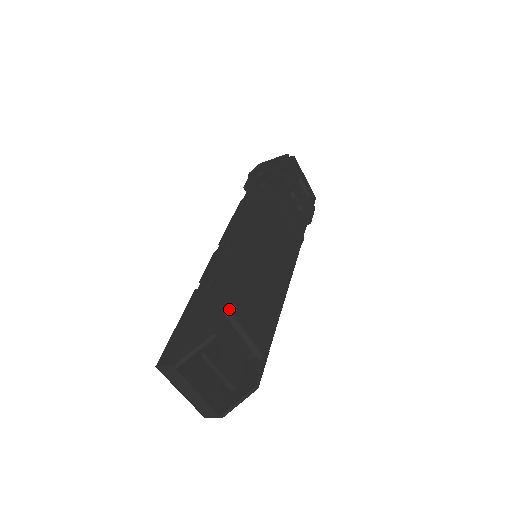
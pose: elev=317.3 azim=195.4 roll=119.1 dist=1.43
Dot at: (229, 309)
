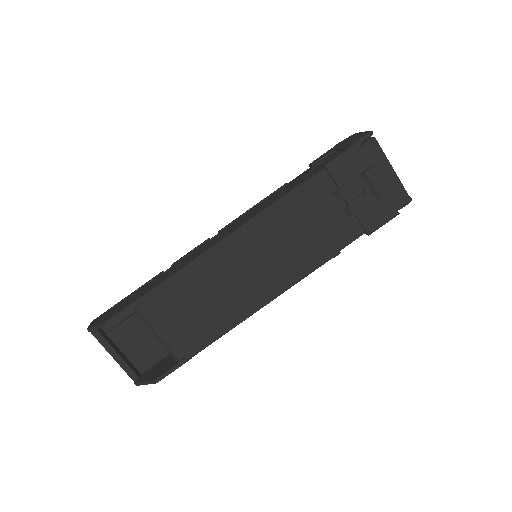
Dot at: (136, 307)
